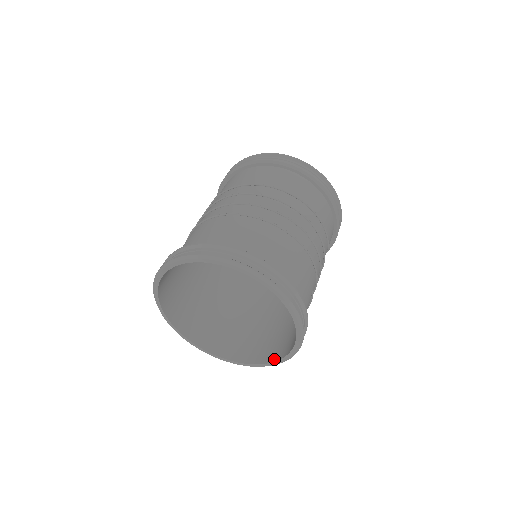
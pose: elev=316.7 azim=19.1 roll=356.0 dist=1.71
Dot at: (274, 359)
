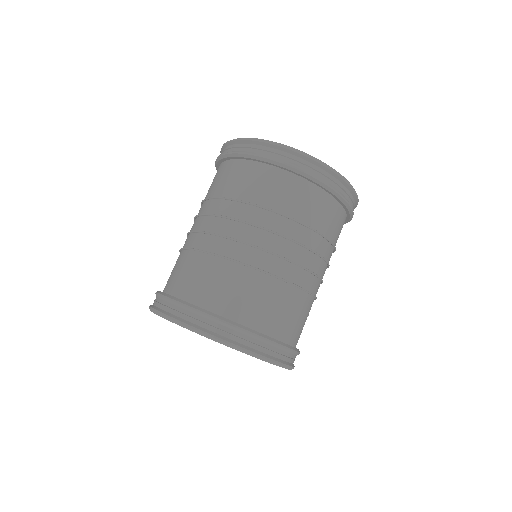
Dot at: occluded
